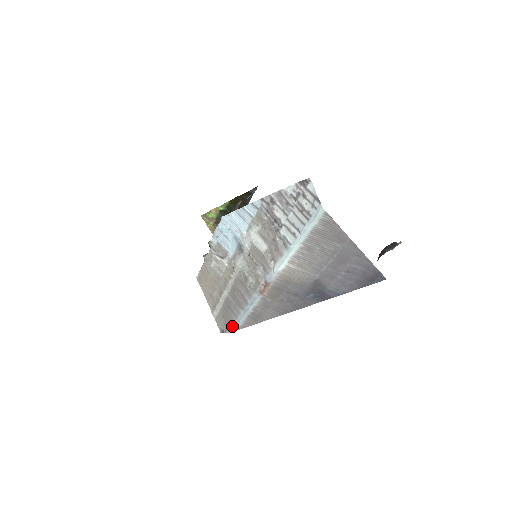
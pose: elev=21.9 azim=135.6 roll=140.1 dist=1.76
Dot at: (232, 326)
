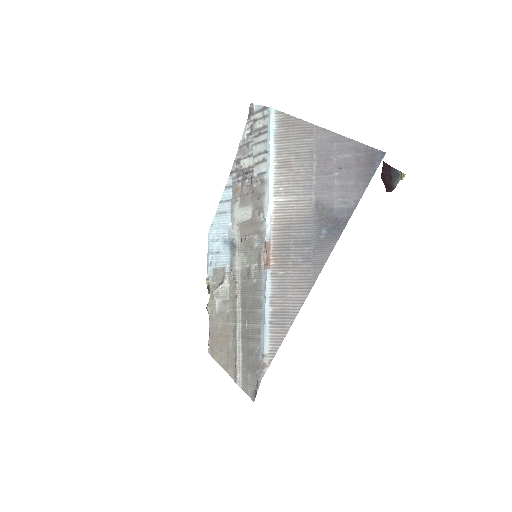
Dot at: (260, 365)
